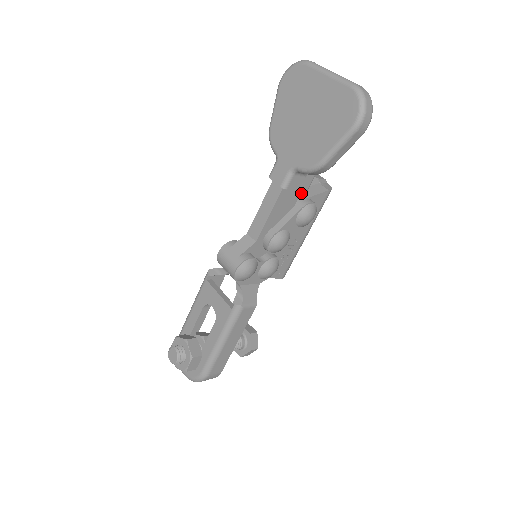
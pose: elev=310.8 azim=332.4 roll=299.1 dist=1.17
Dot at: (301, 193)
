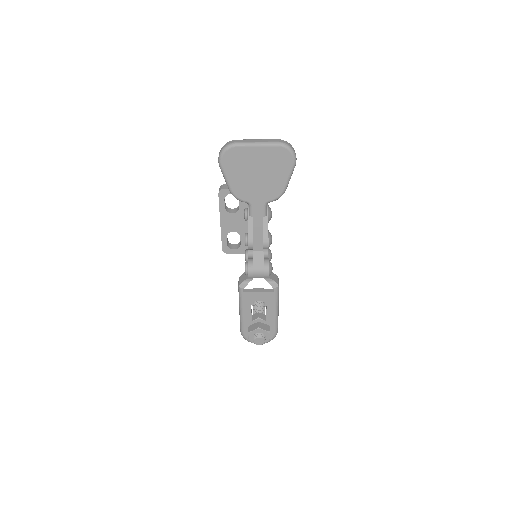
Dot at: occluded
